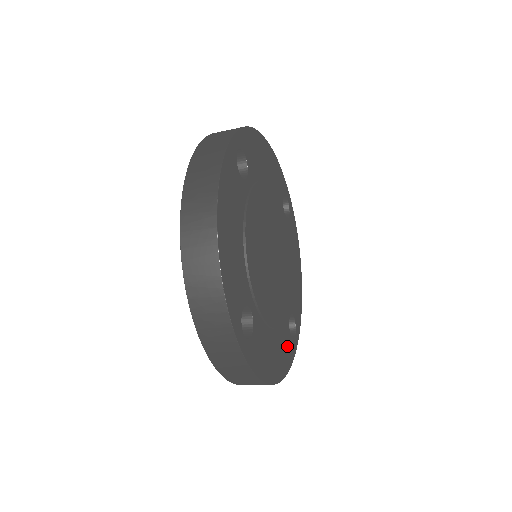
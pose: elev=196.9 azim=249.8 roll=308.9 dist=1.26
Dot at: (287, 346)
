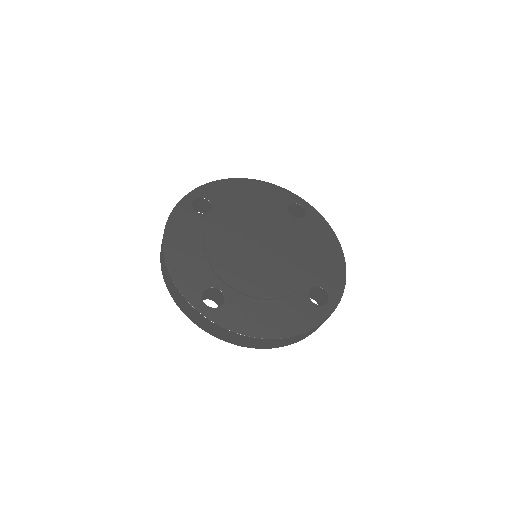
Dot at: (305, 311)
